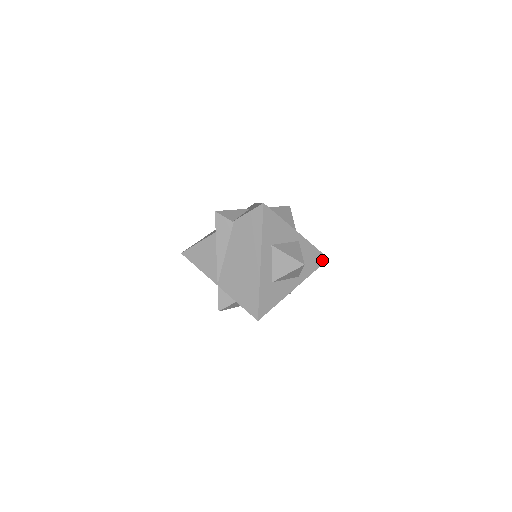
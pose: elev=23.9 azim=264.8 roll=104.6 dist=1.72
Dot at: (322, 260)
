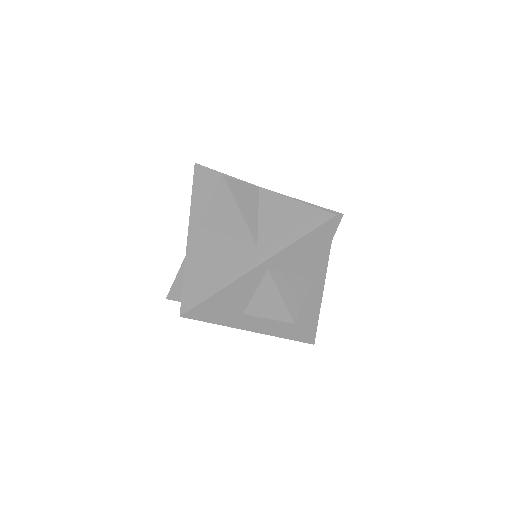
Dot at: (327, 230)
